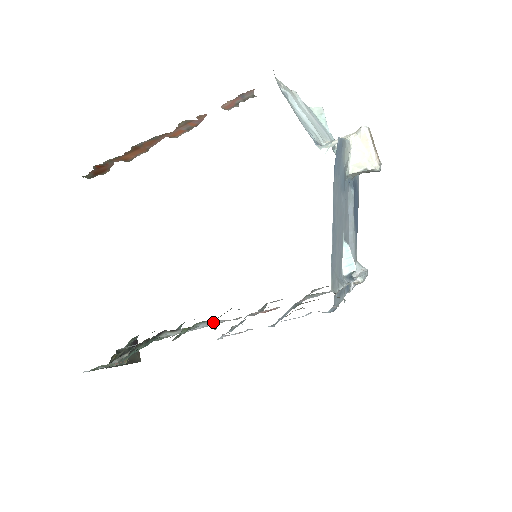
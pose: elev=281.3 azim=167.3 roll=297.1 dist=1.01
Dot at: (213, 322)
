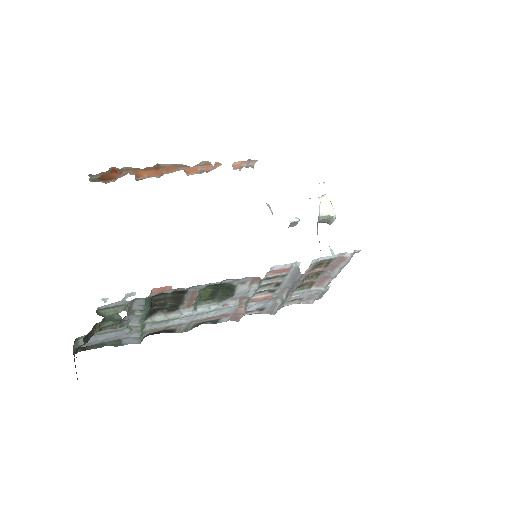
Dot at: (212, 306)
